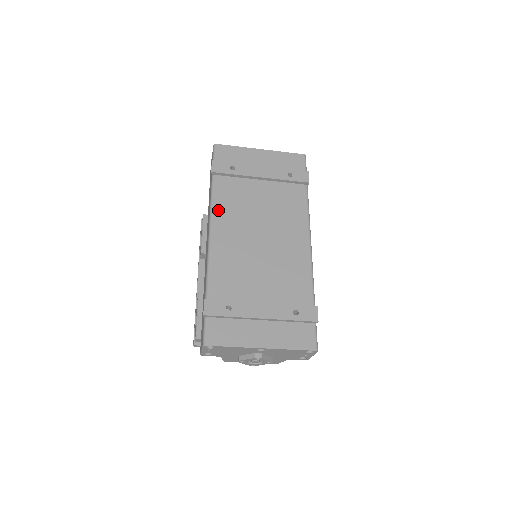
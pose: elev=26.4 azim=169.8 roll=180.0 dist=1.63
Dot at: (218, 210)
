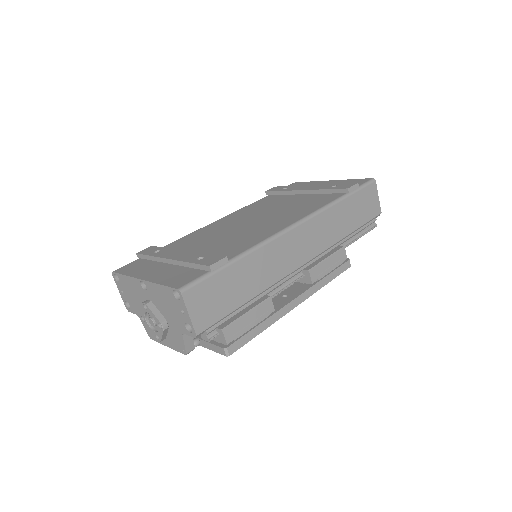
Dot at: (242, 210)
